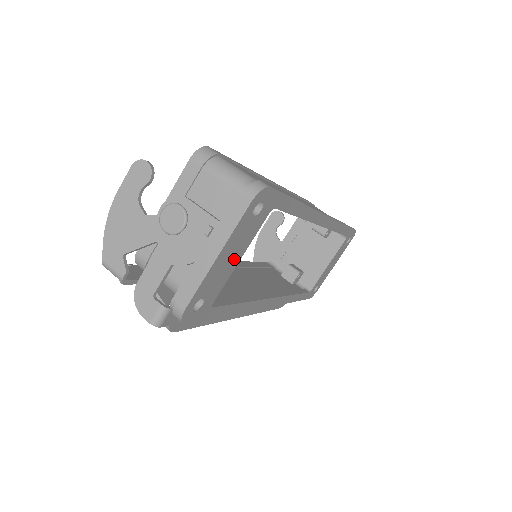
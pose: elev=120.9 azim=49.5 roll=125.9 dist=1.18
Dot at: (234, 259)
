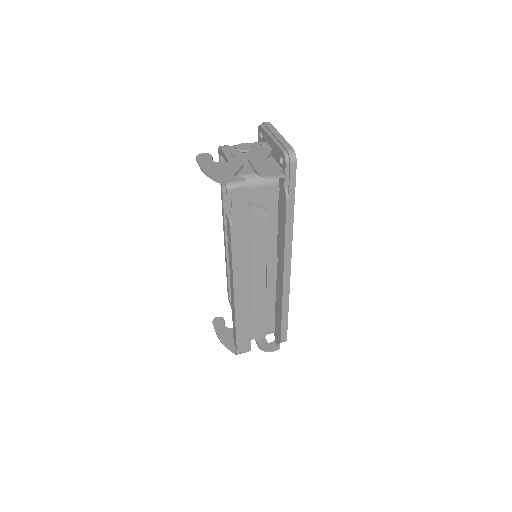
Dot at: occluded
